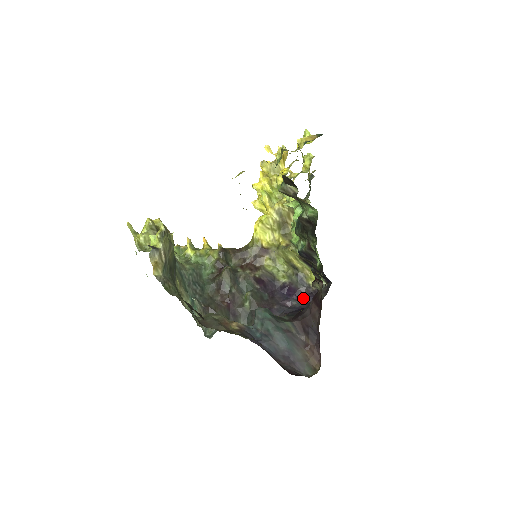
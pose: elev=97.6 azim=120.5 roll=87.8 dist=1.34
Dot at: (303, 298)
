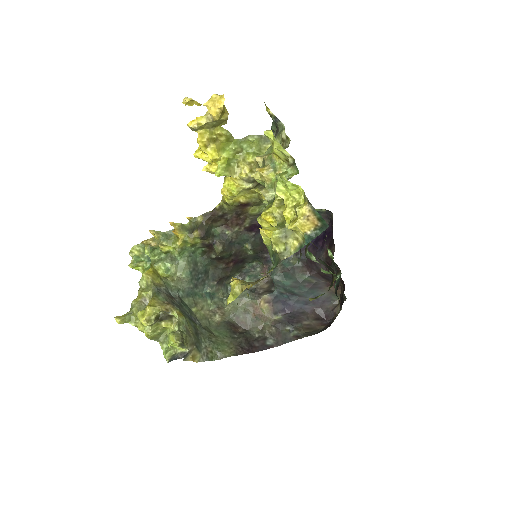
Dot at: occluded
